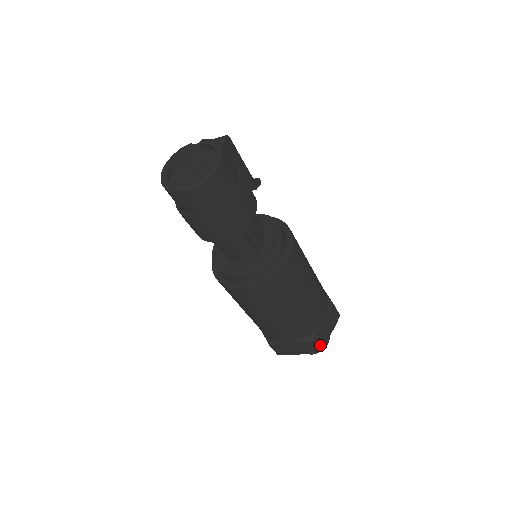
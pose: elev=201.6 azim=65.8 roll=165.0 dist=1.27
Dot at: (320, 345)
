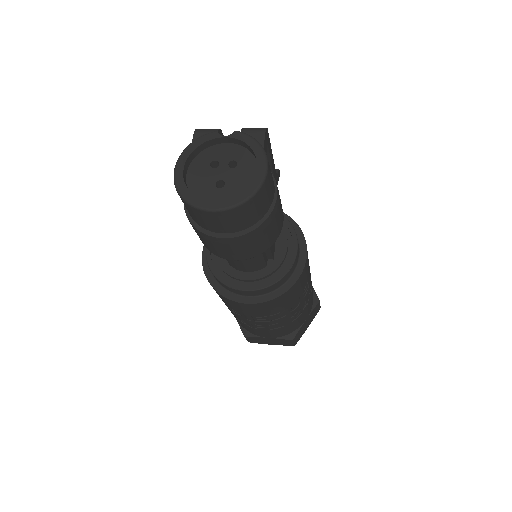
Dot at: (297, 340)
